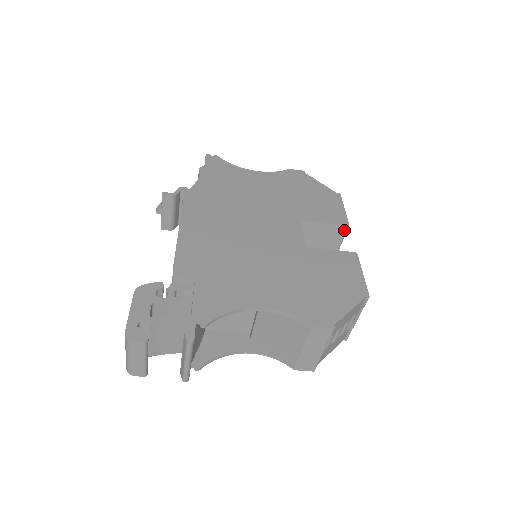
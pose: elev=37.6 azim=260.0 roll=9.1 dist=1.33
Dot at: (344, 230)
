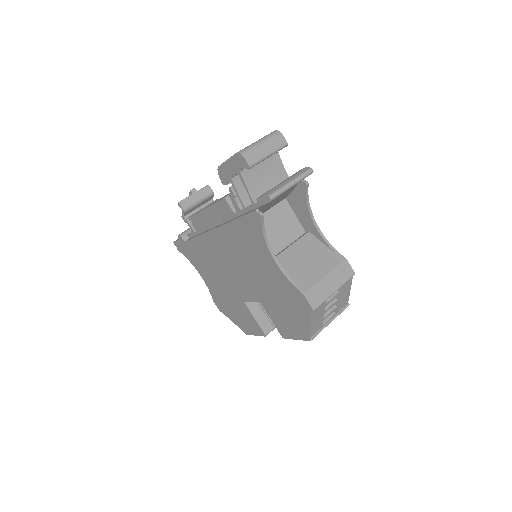
Dot at: occluded
